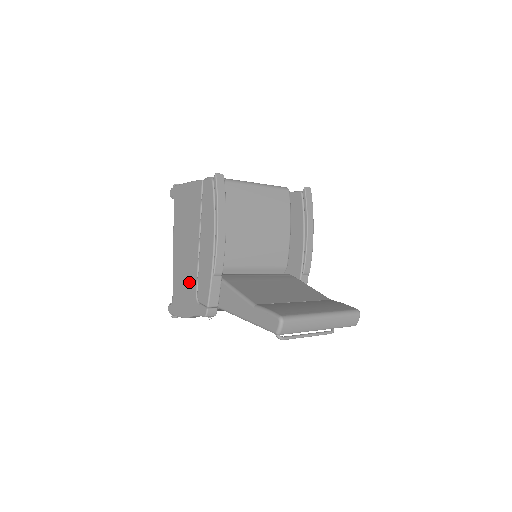
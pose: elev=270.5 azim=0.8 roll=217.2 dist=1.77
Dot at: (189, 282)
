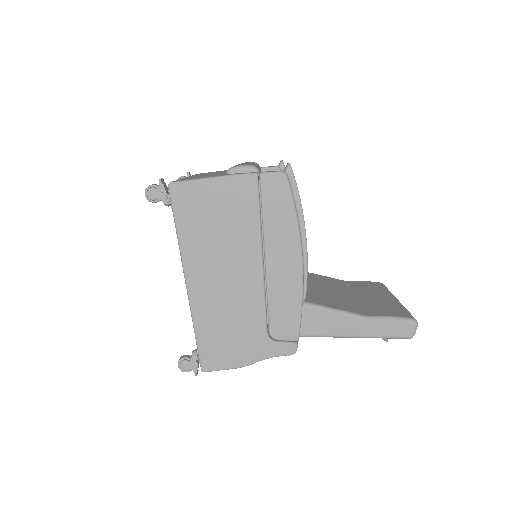
Dot at: (245, 319)
